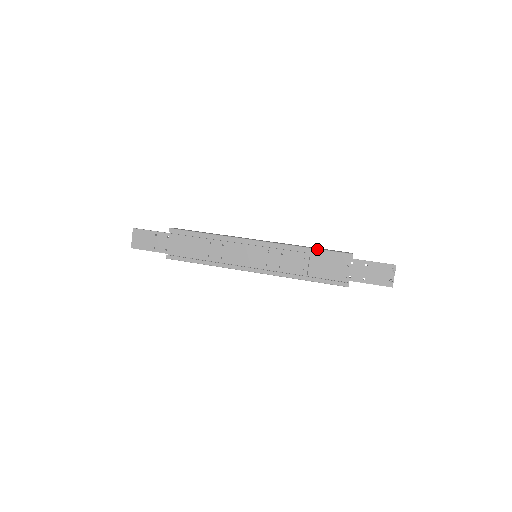
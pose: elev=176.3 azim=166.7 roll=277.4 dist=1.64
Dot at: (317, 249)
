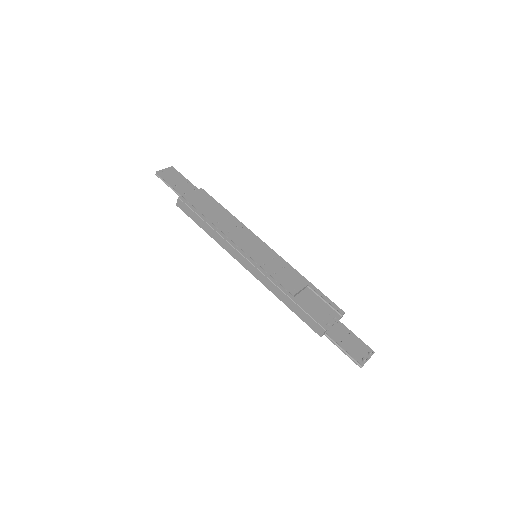
Dot at: occluded
